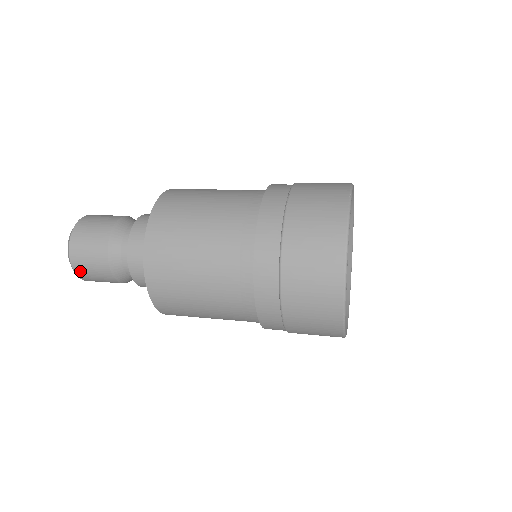
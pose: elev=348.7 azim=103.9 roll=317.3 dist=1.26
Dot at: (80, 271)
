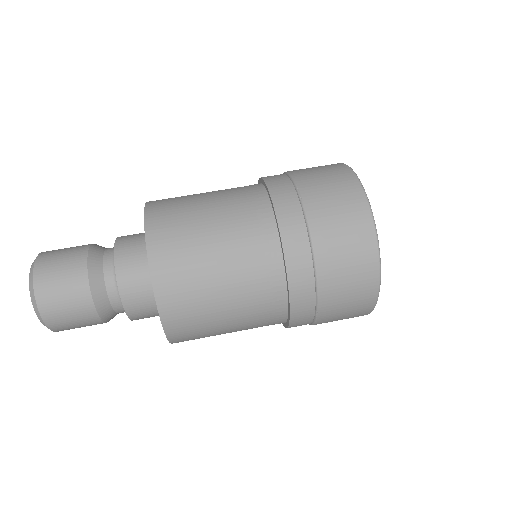
Dot at: (56, 325)
